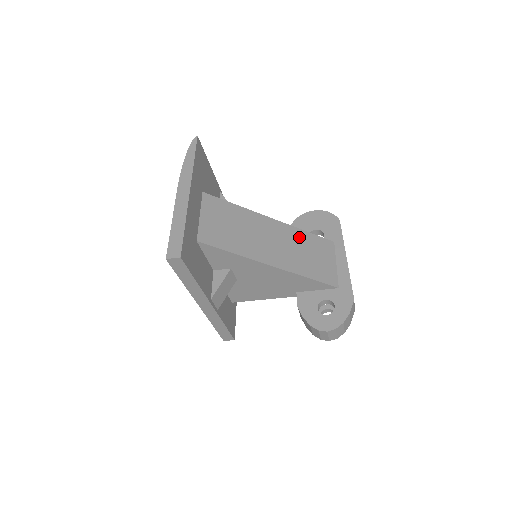
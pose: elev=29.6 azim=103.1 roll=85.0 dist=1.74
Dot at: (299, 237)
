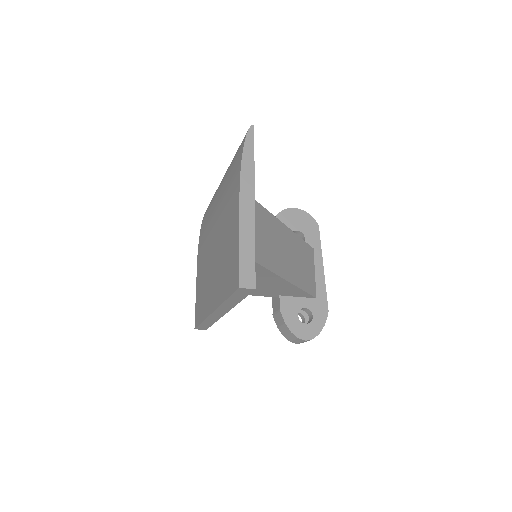
Dot at: (297, 245)
